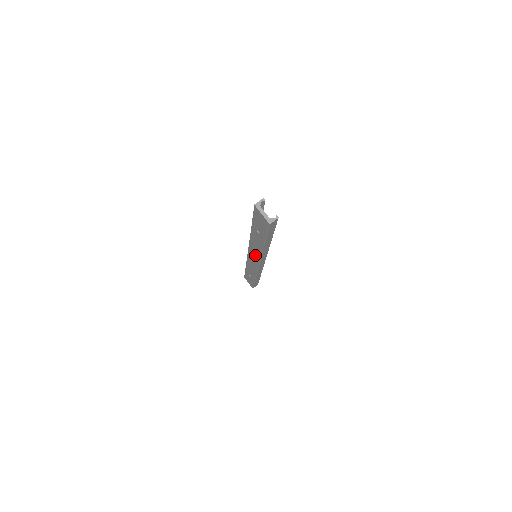
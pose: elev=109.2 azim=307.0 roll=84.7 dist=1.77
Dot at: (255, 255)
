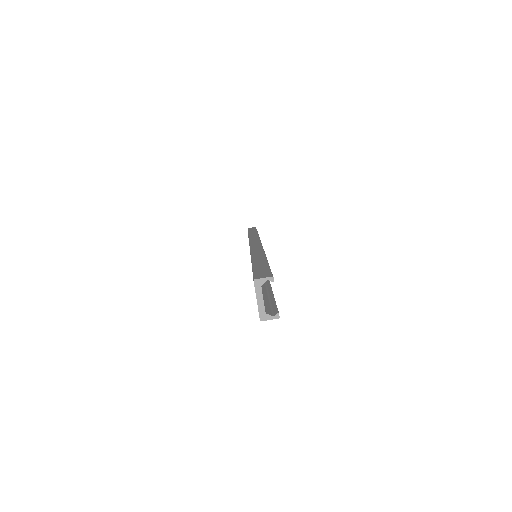
Dot at: occluded
